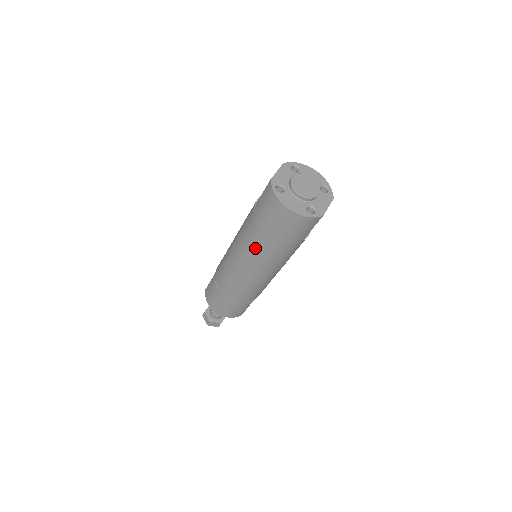
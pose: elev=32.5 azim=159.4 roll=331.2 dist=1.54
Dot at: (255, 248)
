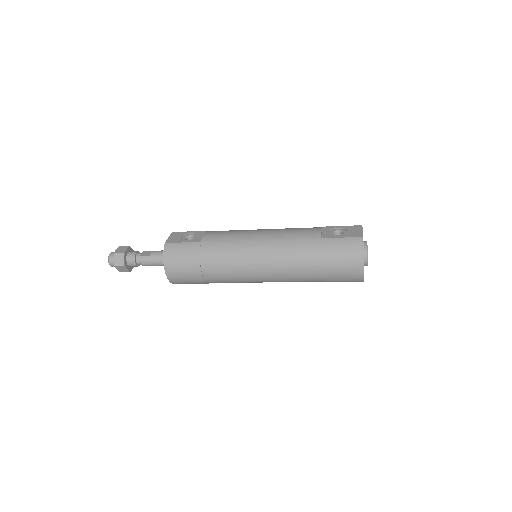
Dot at: (295, 265)
